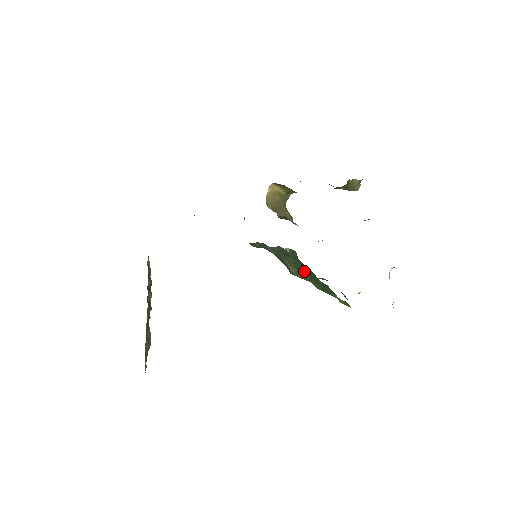
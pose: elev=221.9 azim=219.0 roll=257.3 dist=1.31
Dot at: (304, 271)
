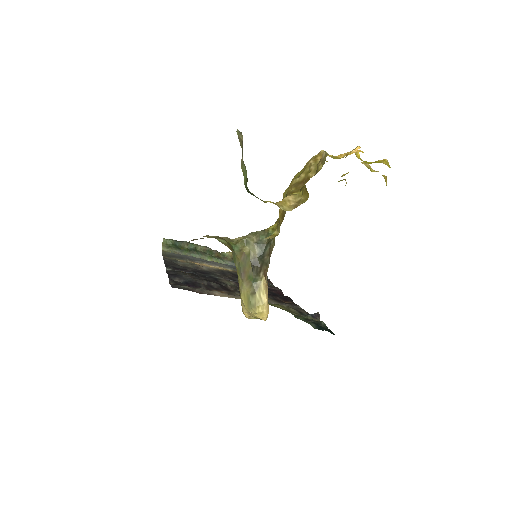
Dot at: occluded
